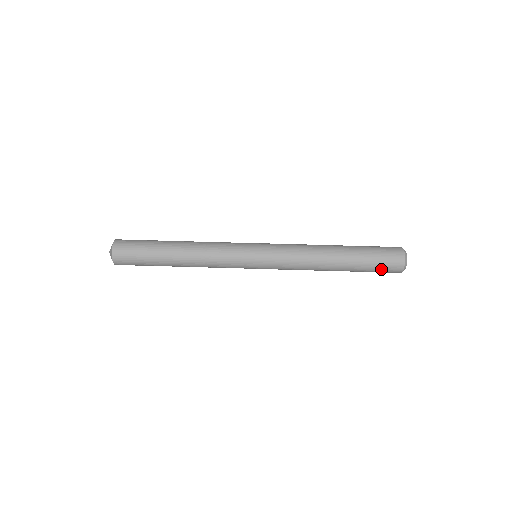
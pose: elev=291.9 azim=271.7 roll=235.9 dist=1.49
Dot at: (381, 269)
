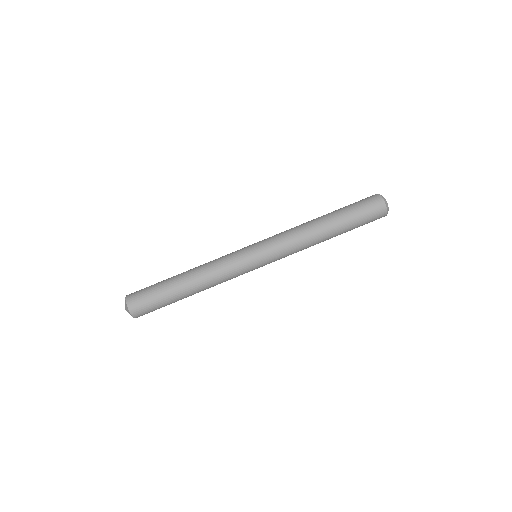
Dot at: occluded
